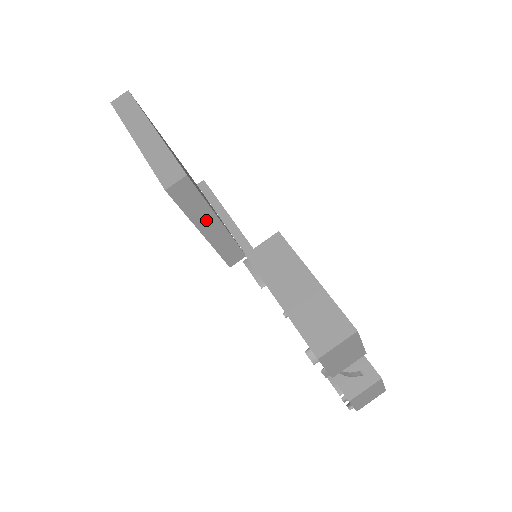
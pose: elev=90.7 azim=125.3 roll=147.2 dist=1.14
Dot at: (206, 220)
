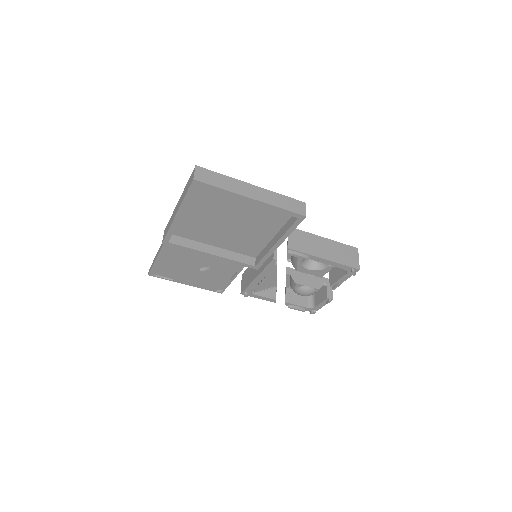
Dot at: occluded
